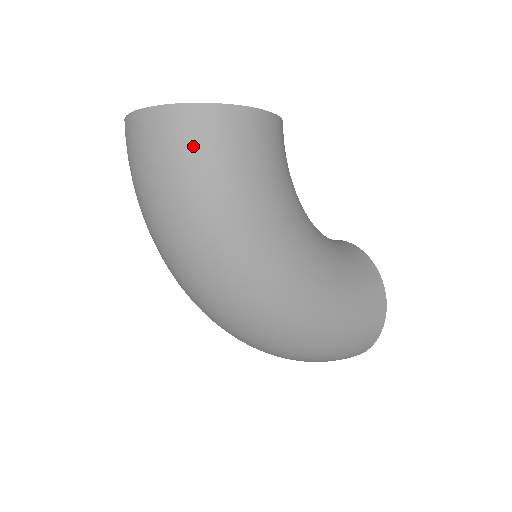
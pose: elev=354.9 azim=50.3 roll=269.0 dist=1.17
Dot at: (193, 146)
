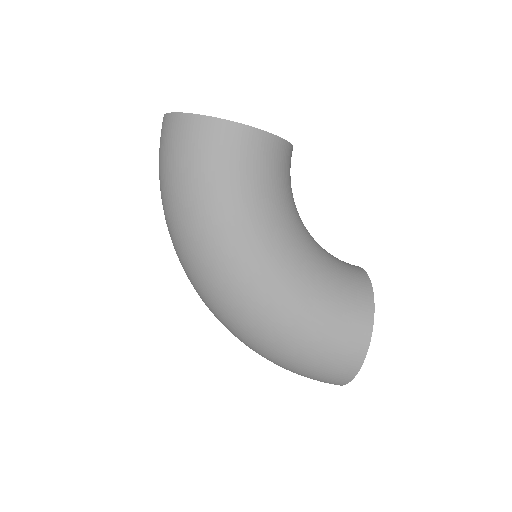
Dot at: (181, 147)
